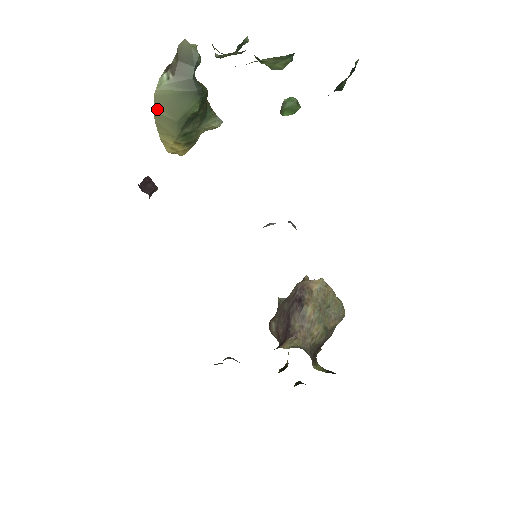
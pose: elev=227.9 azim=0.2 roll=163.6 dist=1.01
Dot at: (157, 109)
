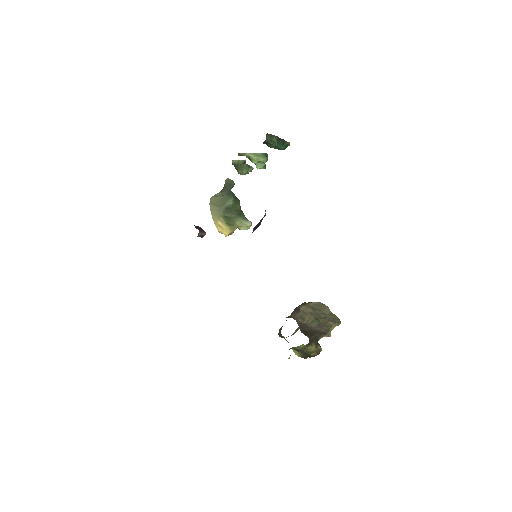
Dot at: (211, 203)
